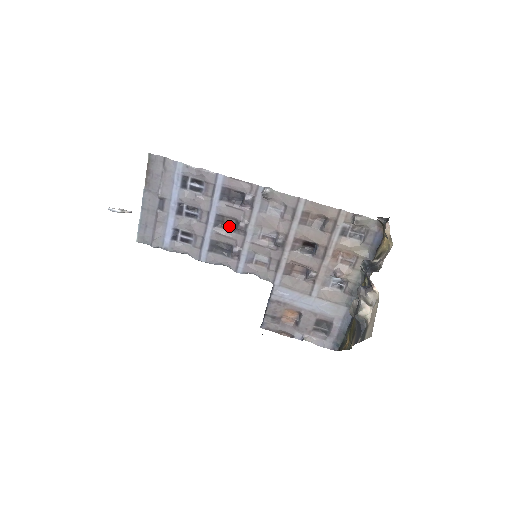
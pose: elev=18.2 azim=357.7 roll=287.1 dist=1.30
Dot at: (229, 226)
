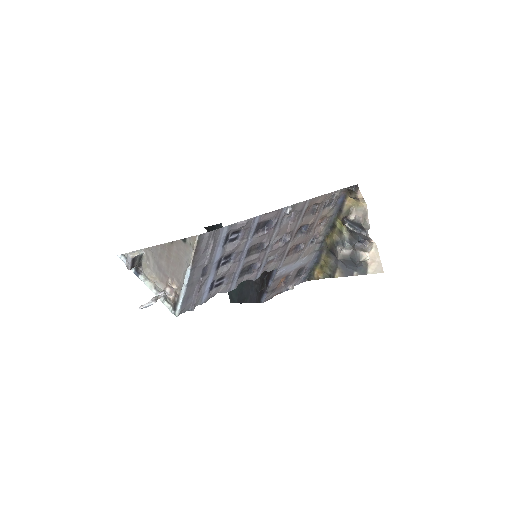
Dot at: (254, 251)
